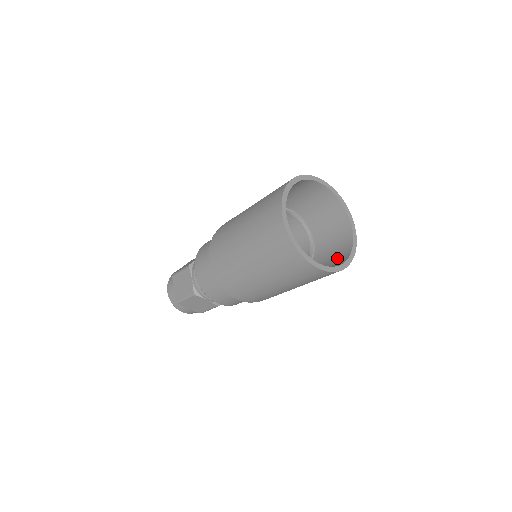
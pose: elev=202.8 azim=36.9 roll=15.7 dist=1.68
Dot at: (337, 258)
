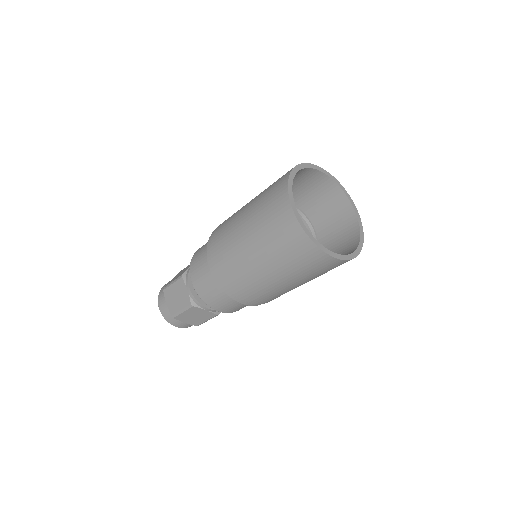
Dot at: occluded
